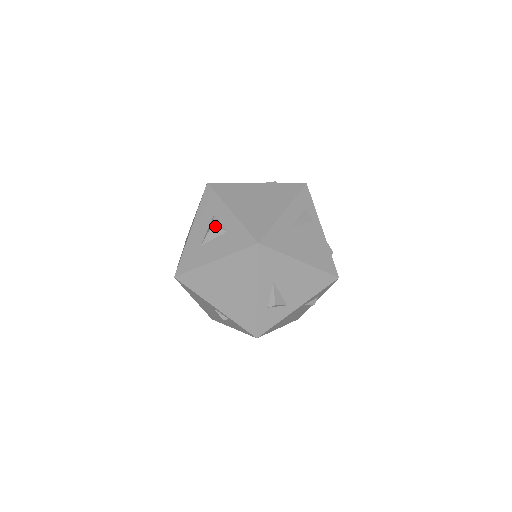
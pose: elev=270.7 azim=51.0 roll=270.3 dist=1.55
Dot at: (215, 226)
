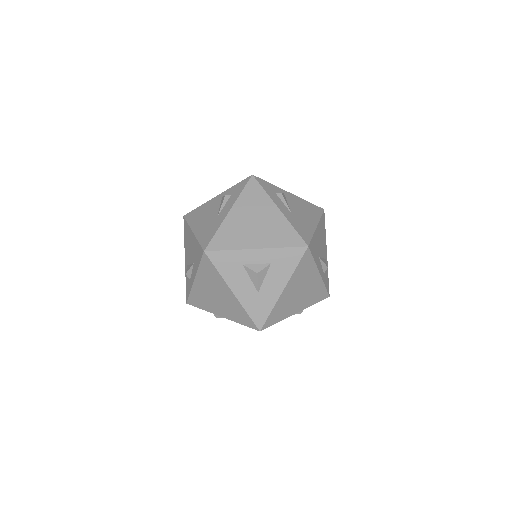
Dot at: (259, 270)
